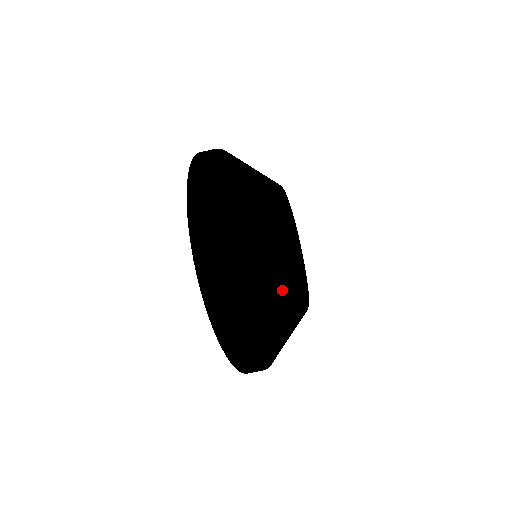
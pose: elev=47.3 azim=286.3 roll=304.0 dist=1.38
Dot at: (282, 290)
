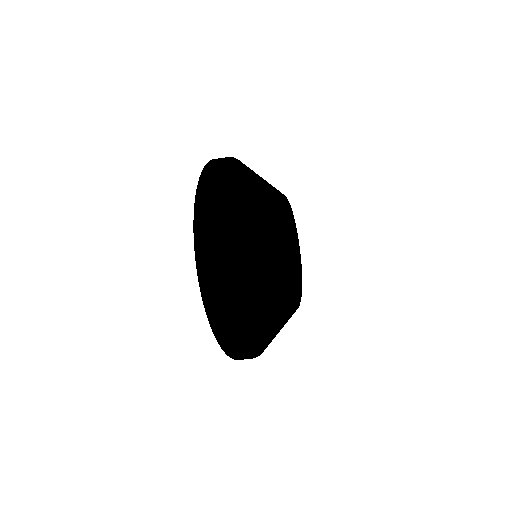
Dot at: (275, 301)
